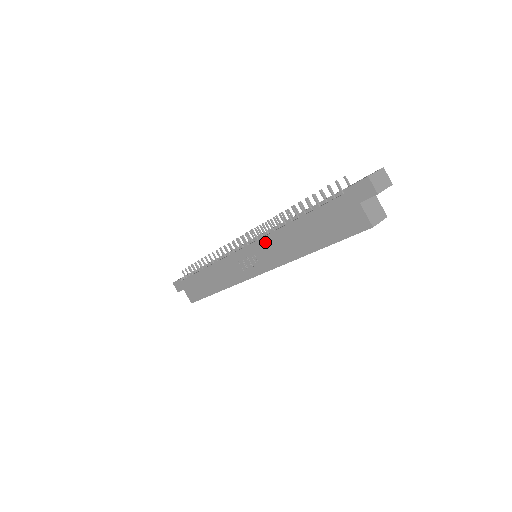
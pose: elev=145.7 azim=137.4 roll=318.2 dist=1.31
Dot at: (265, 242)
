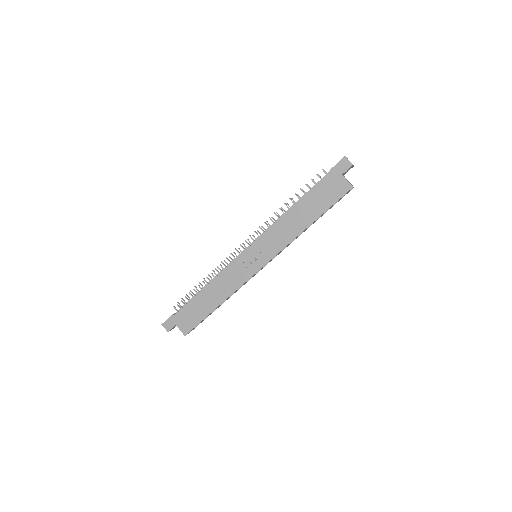
Dot at: (269, 234)
